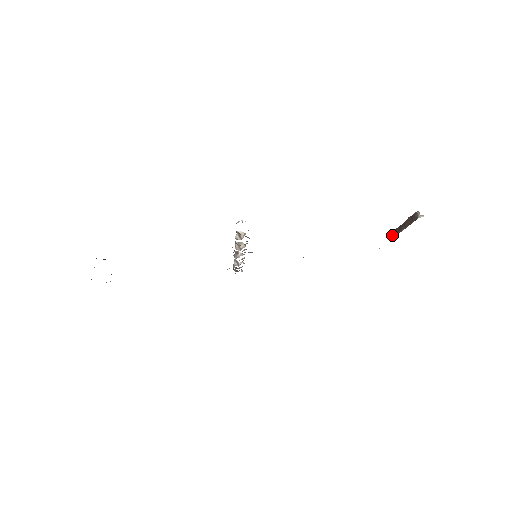
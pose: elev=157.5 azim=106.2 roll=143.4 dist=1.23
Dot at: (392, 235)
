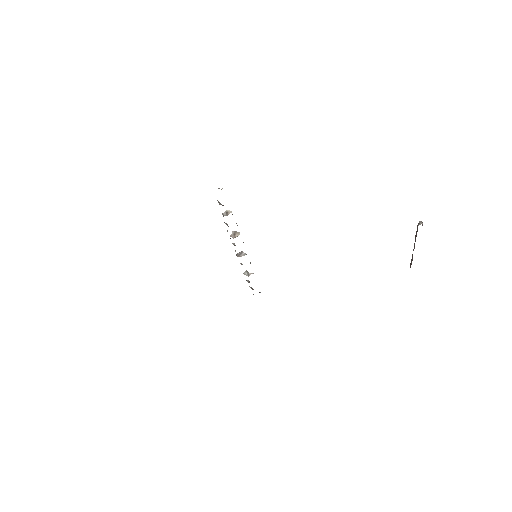
Dot at: occluded
